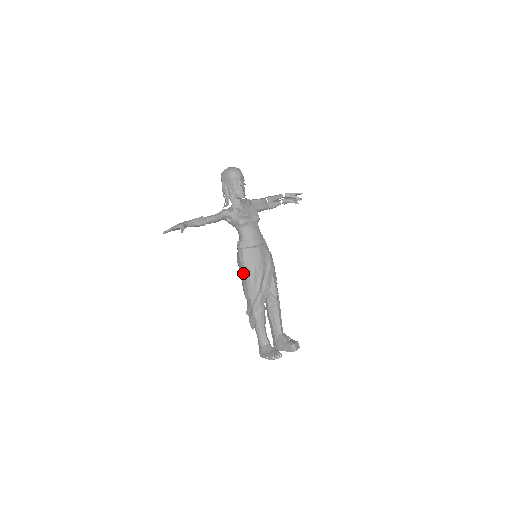
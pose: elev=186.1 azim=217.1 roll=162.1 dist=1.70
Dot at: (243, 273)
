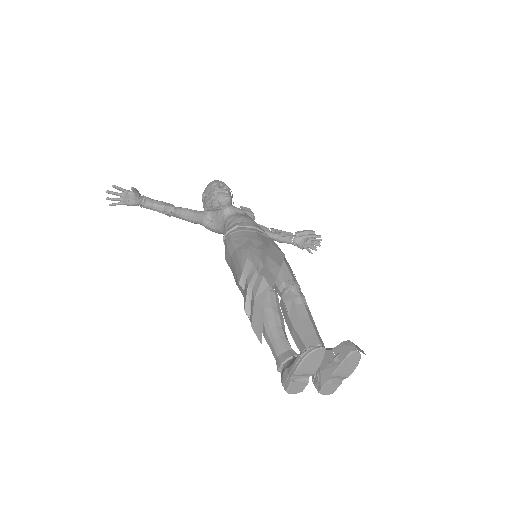
Dot at: (232, 256)
